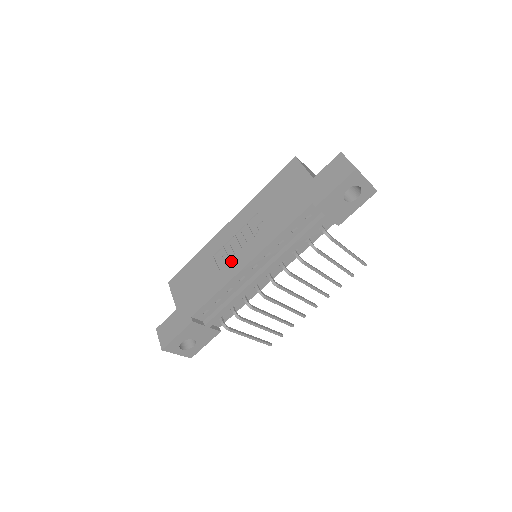
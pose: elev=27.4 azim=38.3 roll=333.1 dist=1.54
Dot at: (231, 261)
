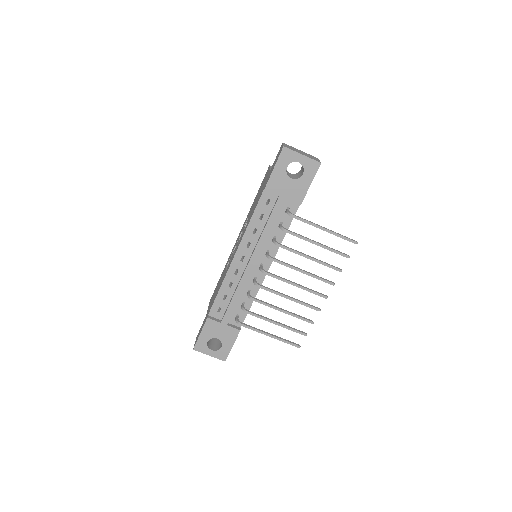
Dot at: (230, 261)
